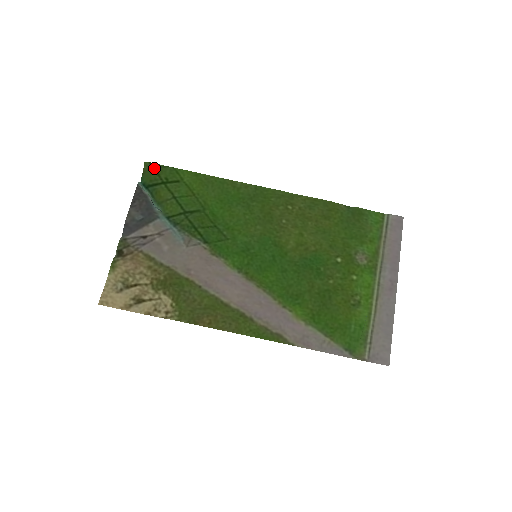
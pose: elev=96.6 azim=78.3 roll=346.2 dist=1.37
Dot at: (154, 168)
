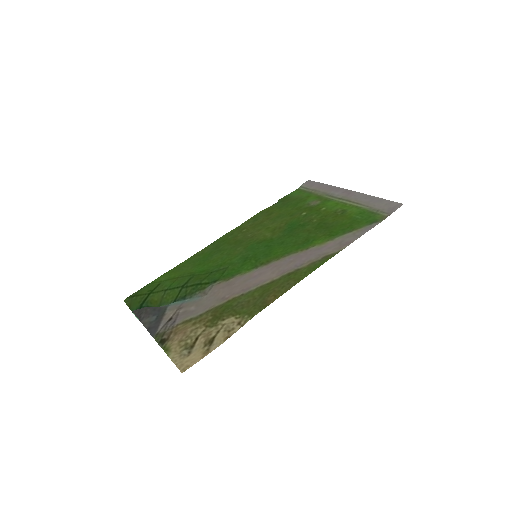
Dot at: (134, 296)
